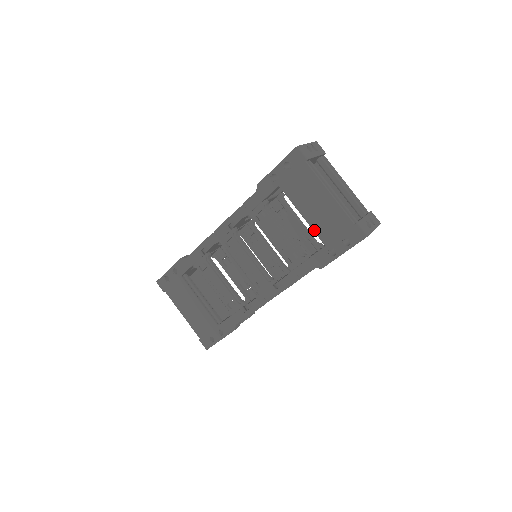
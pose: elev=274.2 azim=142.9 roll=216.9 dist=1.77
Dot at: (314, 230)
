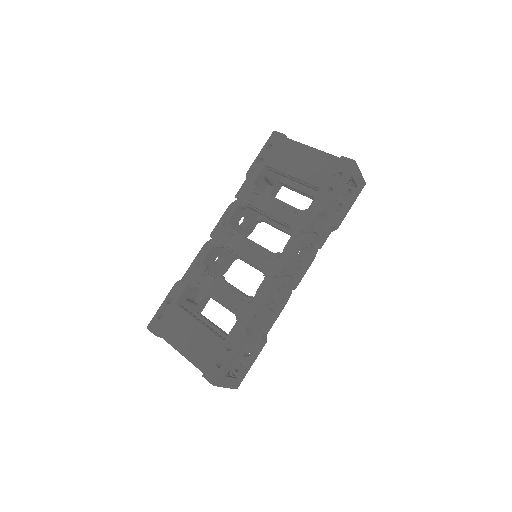
Dot at: (306, 181)
